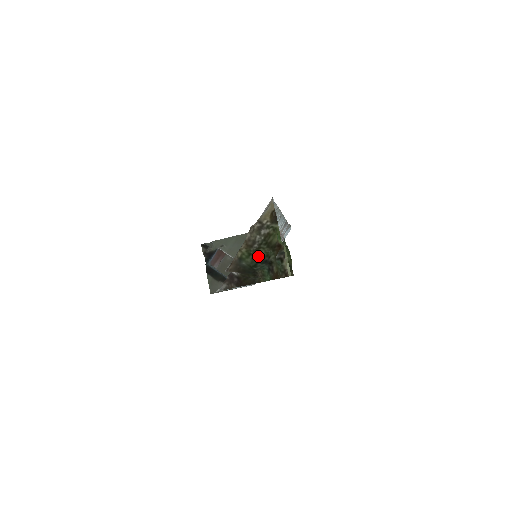
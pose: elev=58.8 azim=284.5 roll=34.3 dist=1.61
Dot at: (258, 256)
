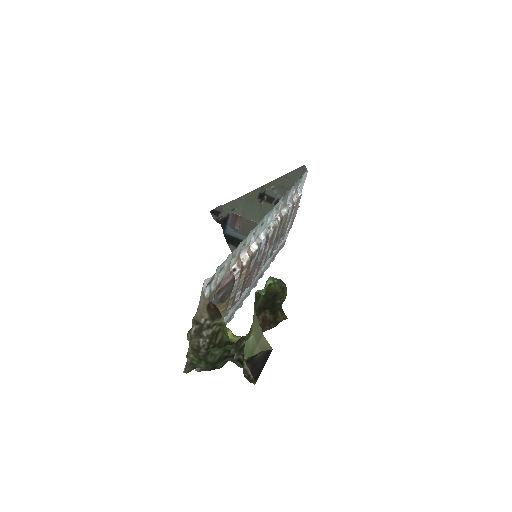
Dot at: (212, 358)
